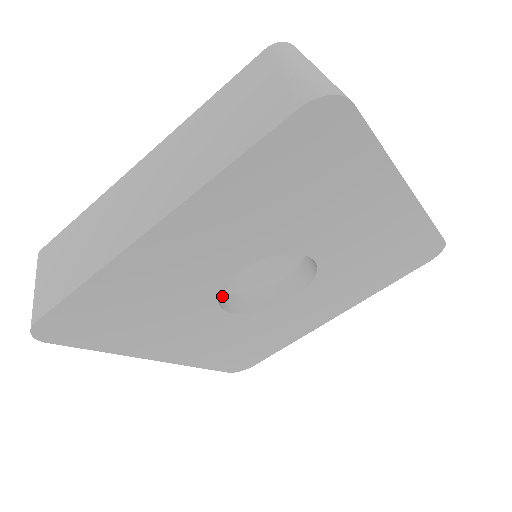
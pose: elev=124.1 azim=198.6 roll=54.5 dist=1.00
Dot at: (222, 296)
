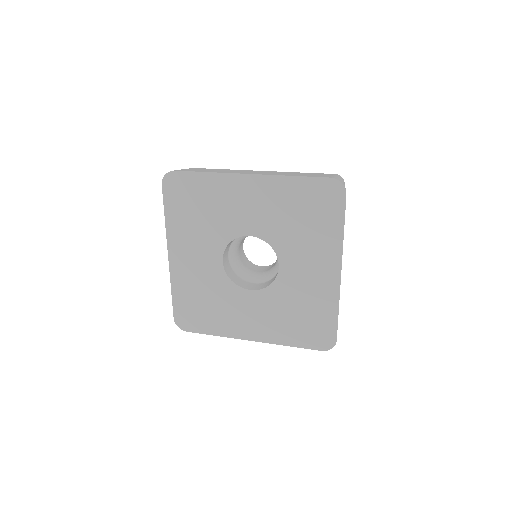
Dot at: (227, 255)
